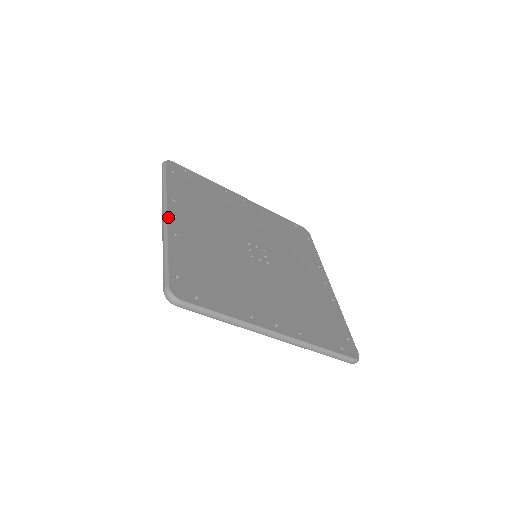
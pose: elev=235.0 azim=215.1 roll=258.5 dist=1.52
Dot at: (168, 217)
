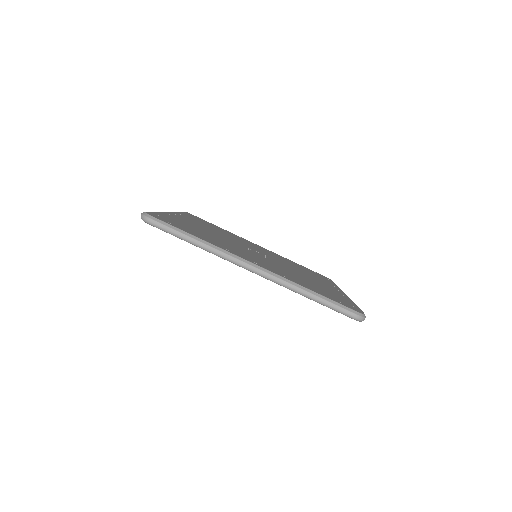
Dot at: (169, 212)
